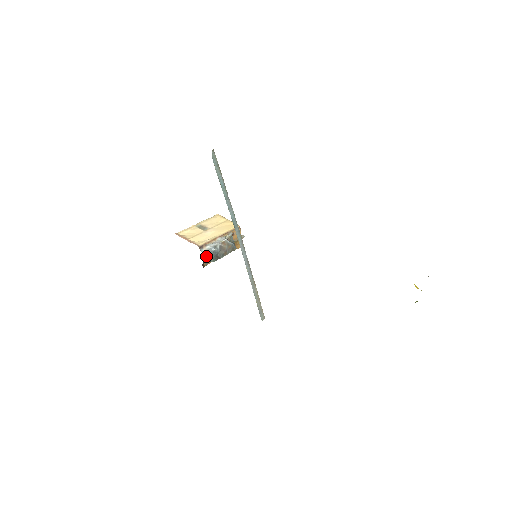
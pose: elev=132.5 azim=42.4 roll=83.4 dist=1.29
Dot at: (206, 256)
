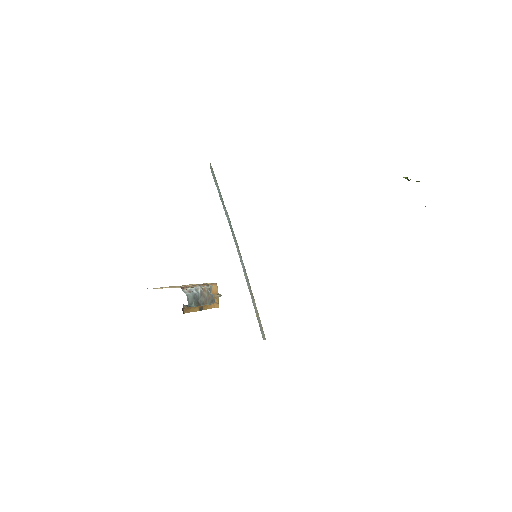
Dot at: (188, 296)
